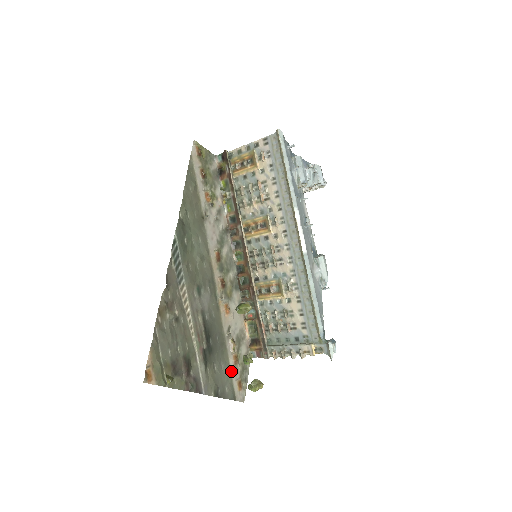
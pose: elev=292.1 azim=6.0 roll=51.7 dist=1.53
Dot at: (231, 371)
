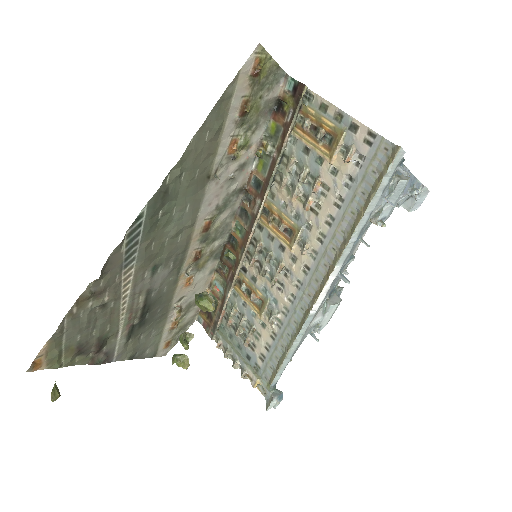
Dot at: (163, 335)
